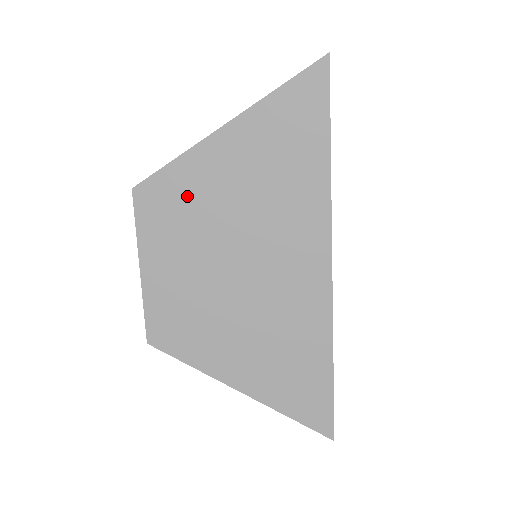
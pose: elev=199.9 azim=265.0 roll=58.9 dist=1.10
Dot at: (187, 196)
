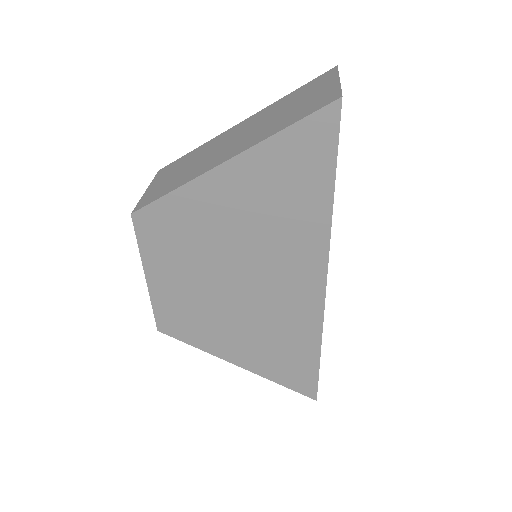
Dot at: (187, 224)
